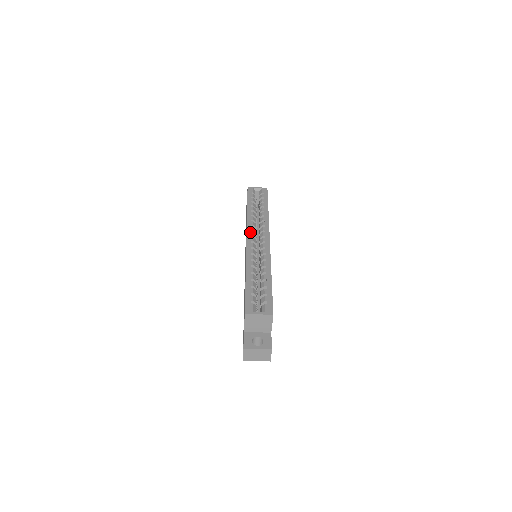
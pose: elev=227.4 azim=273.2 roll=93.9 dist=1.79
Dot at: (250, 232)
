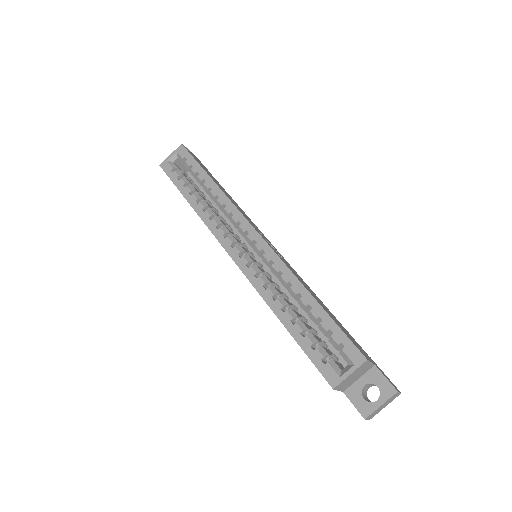
Dot at: (224, 241)
